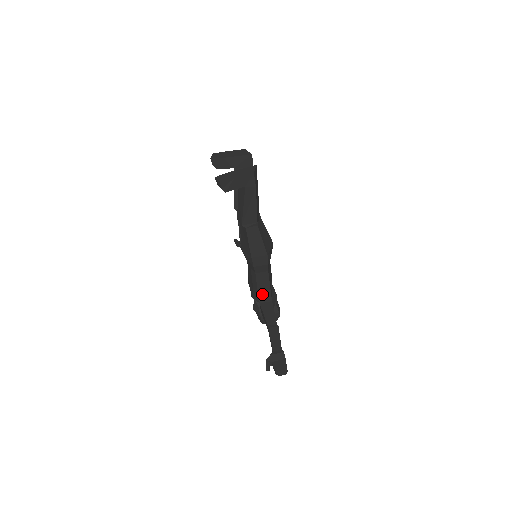
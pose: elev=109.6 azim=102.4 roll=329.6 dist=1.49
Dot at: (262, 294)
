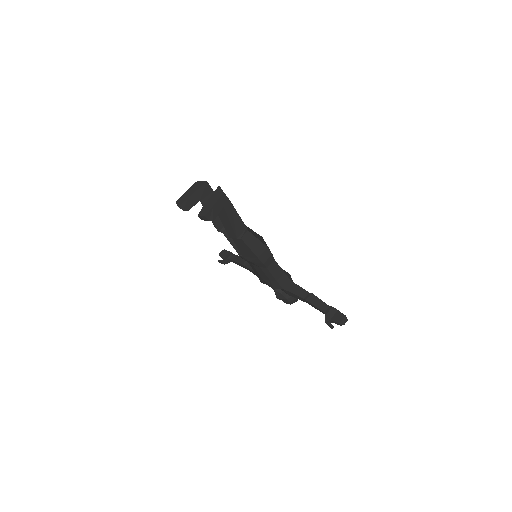
Dot at: (280, 280)
